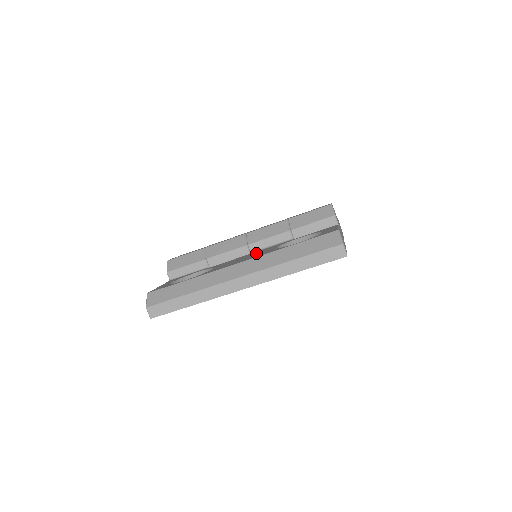
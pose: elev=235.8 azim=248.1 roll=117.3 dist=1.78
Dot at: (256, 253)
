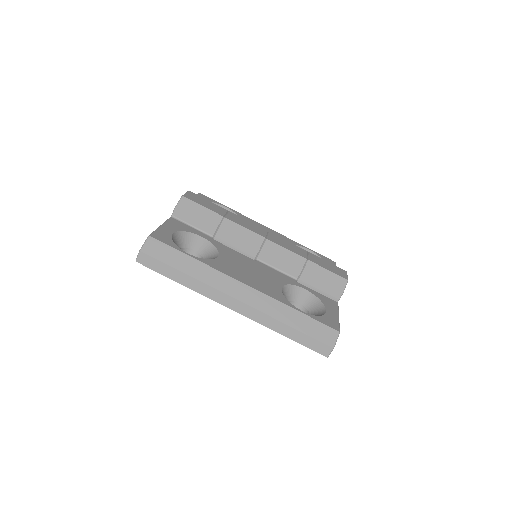
Dot at: (262, 273)
